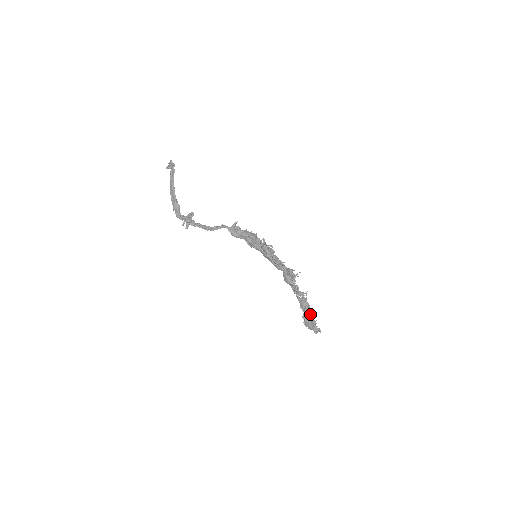
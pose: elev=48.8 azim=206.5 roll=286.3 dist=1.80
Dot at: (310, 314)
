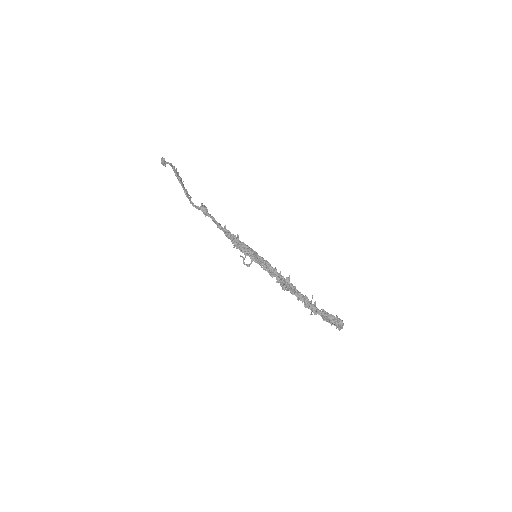
Dot at: (321, 316)
